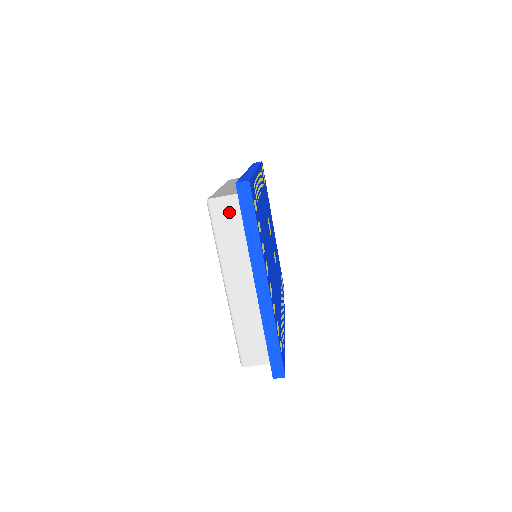
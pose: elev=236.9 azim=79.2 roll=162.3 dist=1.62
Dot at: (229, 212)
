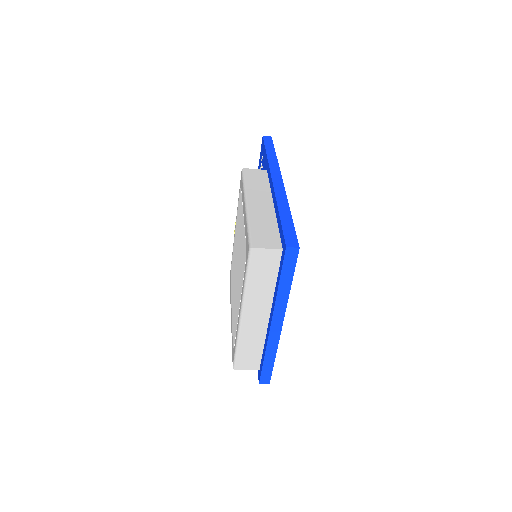
Dot at: (268, 262)
